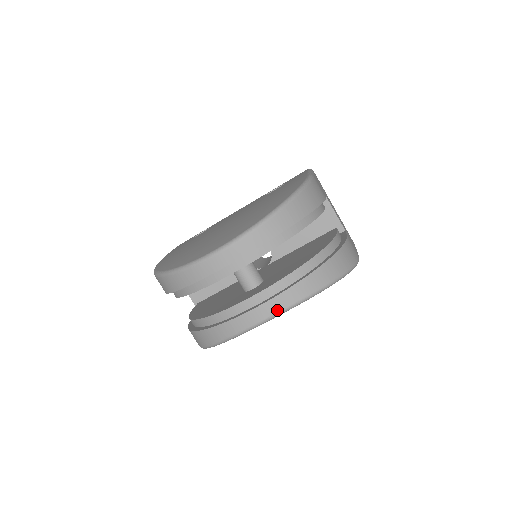
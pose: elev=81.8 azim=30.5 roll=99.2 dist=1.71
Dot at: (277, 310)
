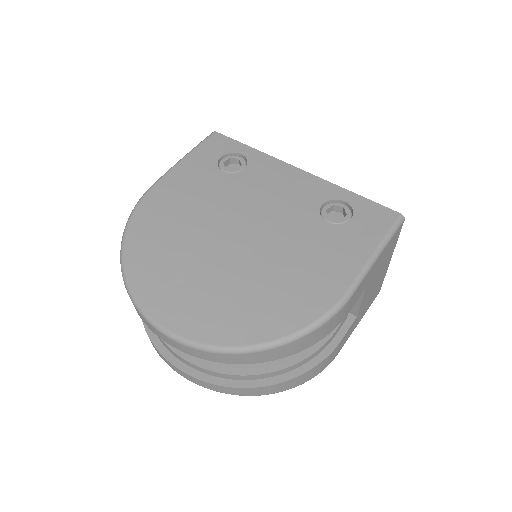
Dot at: (194, 382)
